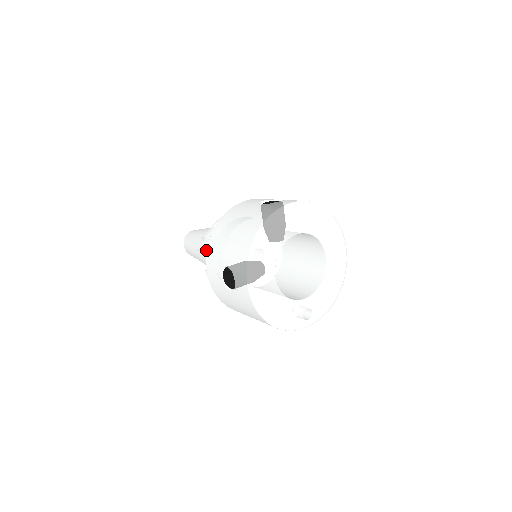
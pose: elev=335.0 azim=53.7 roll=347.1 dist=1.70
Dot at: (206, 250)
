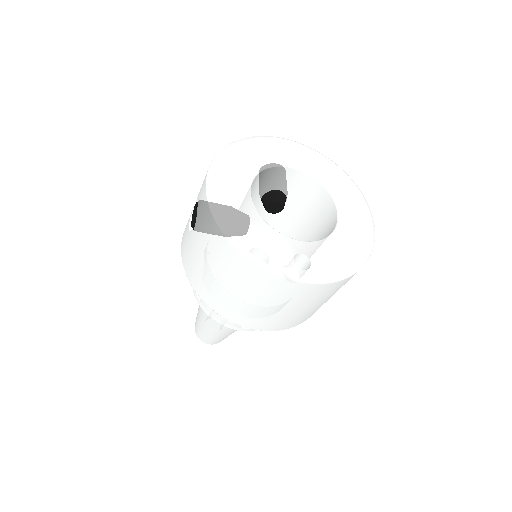
Dot at: occluded
